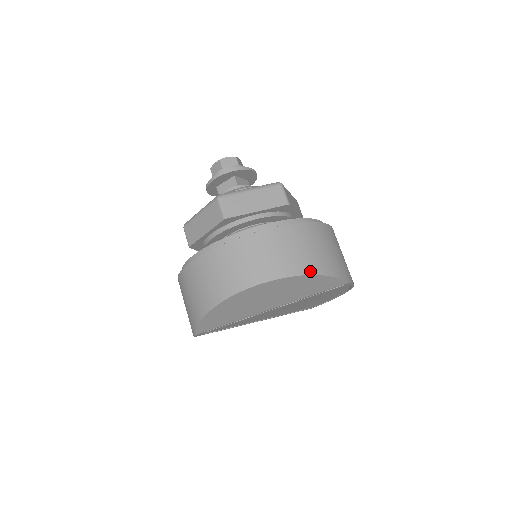
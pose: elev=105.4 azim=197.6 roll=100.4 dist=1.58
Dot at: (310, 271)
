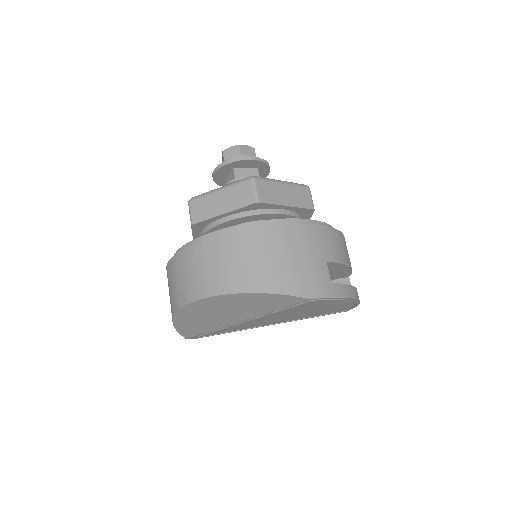
Dot at: (244, 288)
